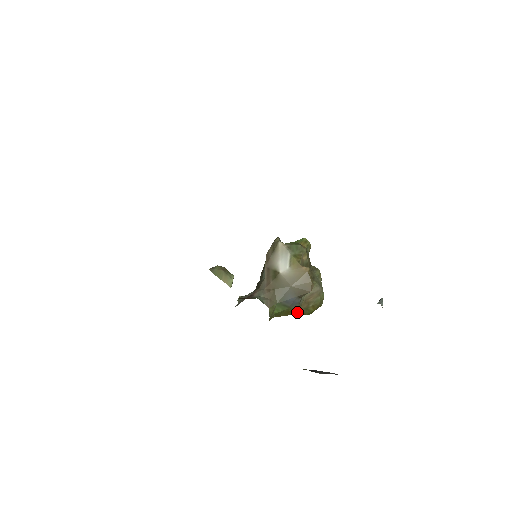
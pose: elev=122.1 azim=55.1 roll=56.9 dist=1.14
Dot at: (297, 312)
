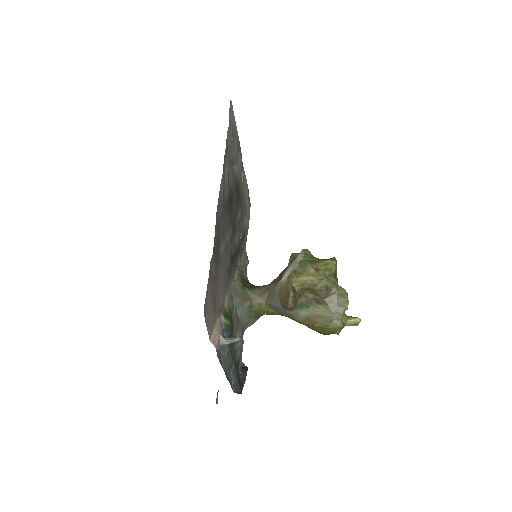
Dot at: (303, 323)
